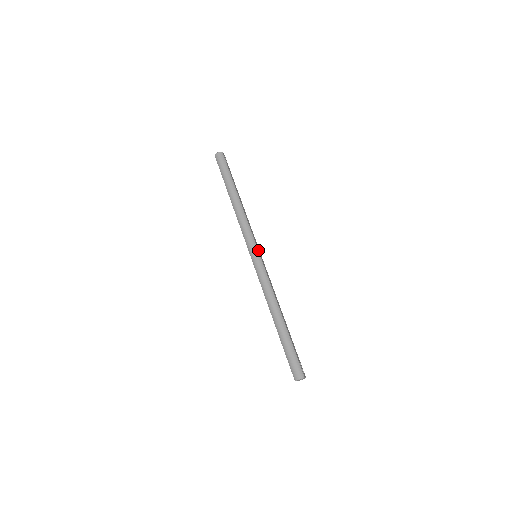
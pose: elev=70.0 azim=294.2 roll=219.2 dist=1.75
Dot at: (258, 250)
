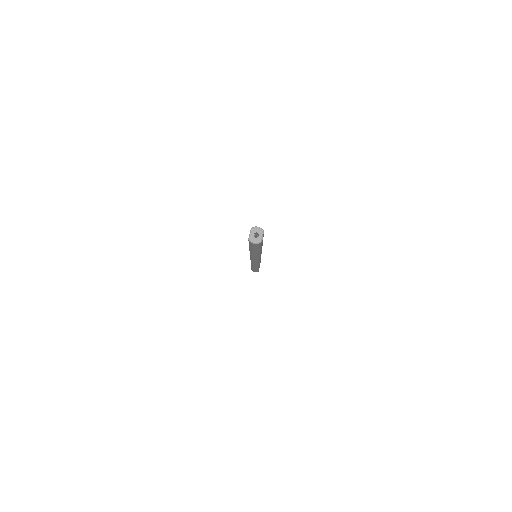
Dot at: occluded
